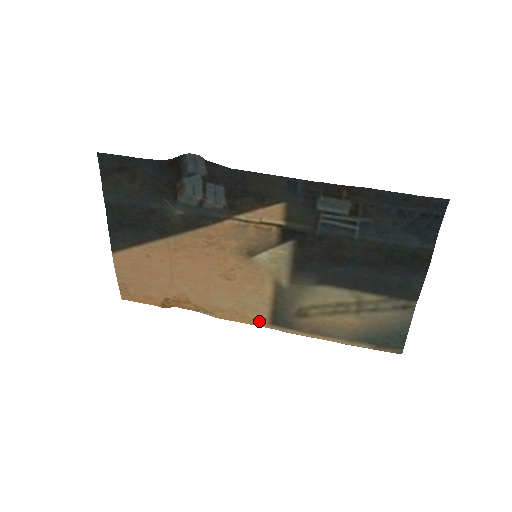
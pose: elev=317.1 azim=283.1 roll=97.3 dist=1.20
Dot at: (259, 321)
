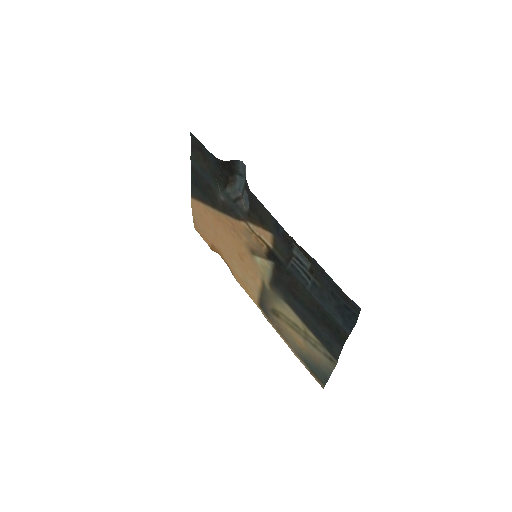
Dot at: (253, 298)
